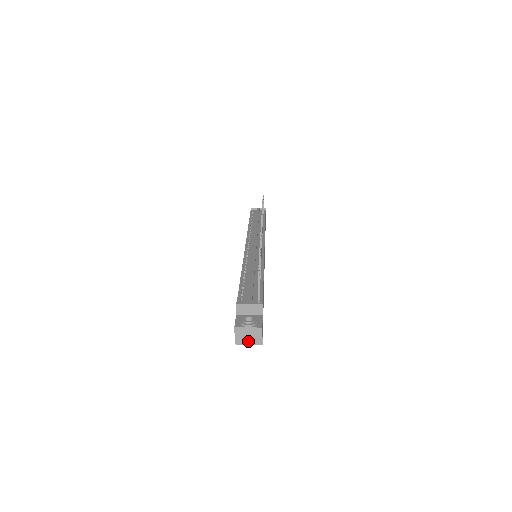
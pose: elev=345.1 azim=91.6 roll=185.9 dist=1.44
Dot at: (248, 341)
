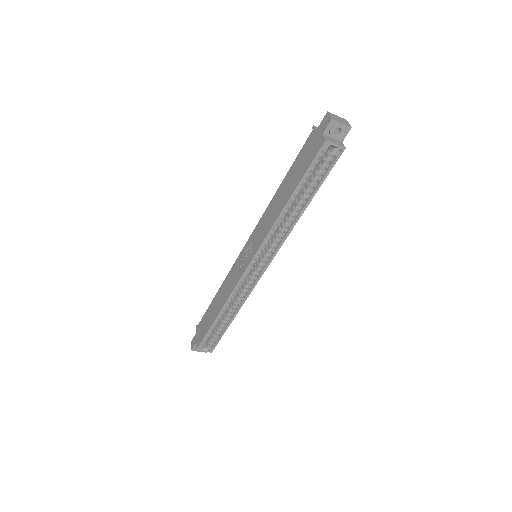
Dot at: (341, 122)
